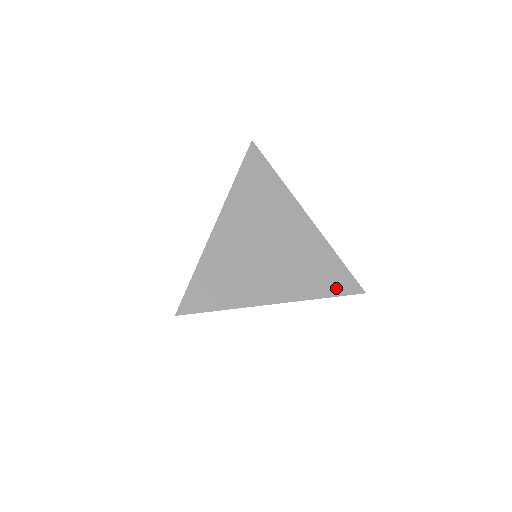
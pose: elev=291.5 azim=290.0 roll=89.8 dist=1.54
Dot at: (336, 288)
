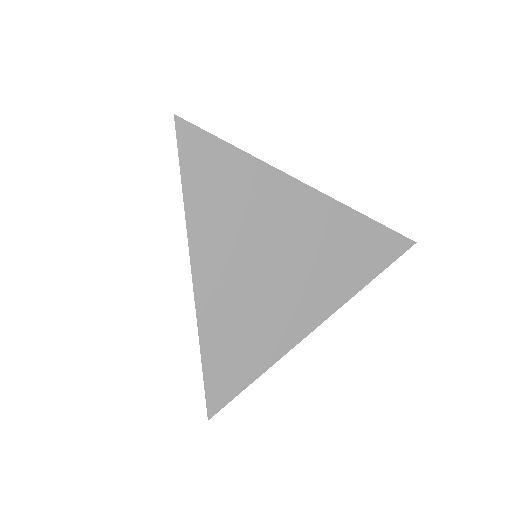
Dot at: (379, 261)
